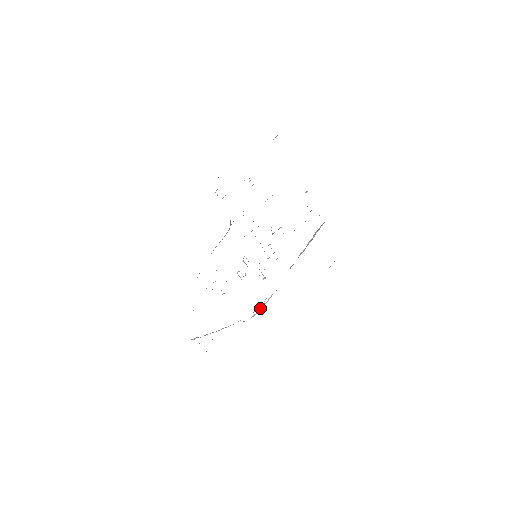
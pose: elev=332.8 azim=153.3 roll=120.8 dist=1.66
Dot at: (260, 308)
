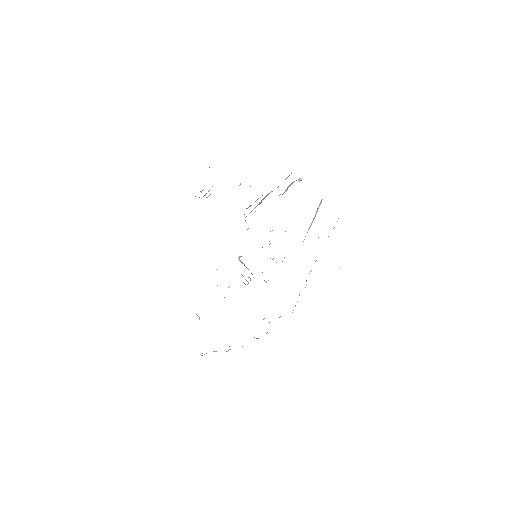
Dot at: occluded
